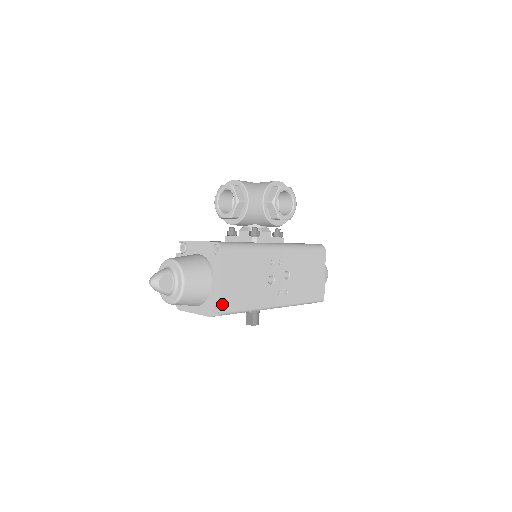
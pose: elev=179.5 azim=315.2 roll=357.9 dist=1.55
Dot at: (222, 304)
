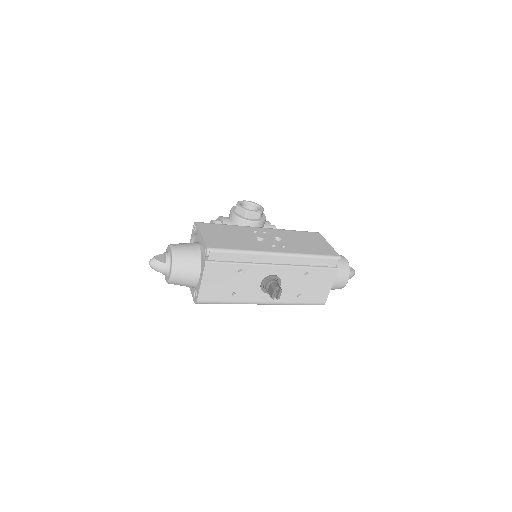
Dot at: (207, 244)
